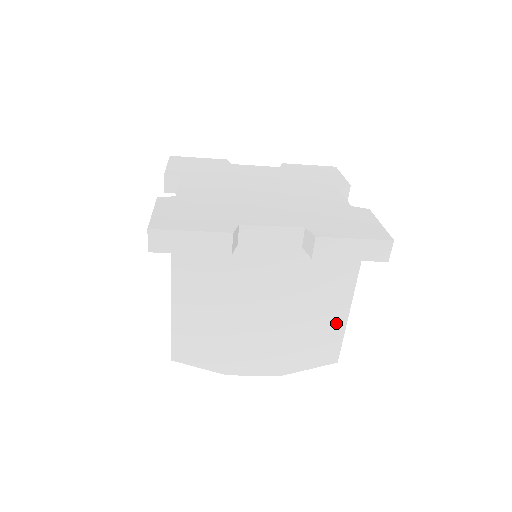
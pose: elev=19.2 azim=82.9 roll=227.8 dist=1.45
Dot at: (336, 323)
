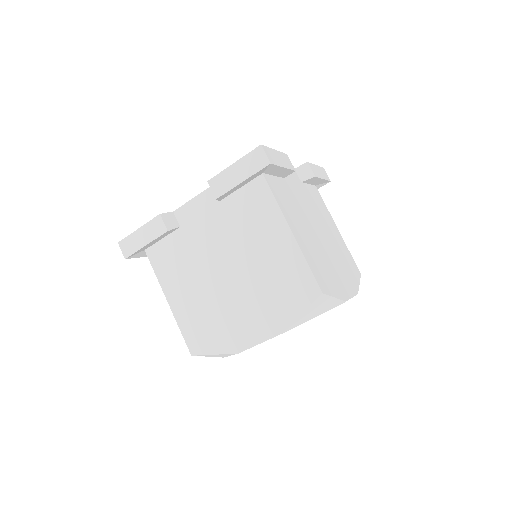
Dot at: (290, 251)
